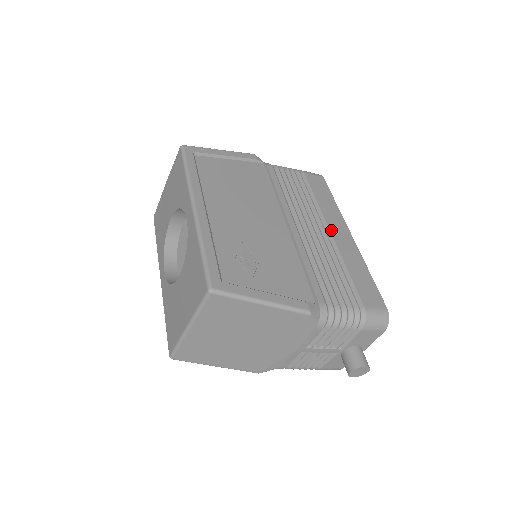
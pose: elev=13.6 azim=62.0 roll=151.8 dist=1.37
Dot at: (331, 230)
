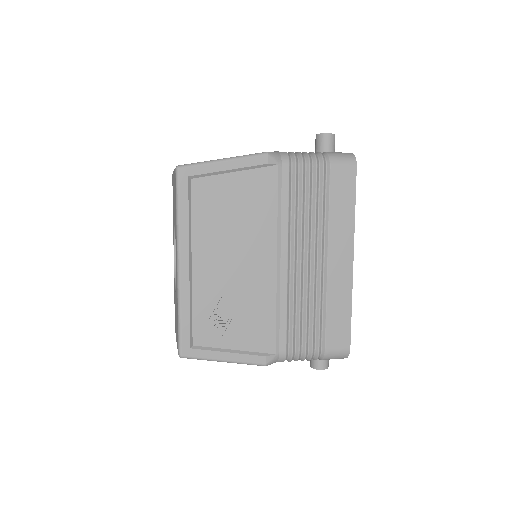
Dot at: (329, 259)
